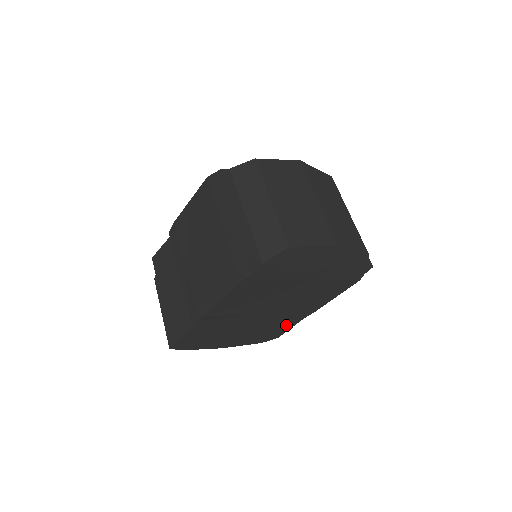
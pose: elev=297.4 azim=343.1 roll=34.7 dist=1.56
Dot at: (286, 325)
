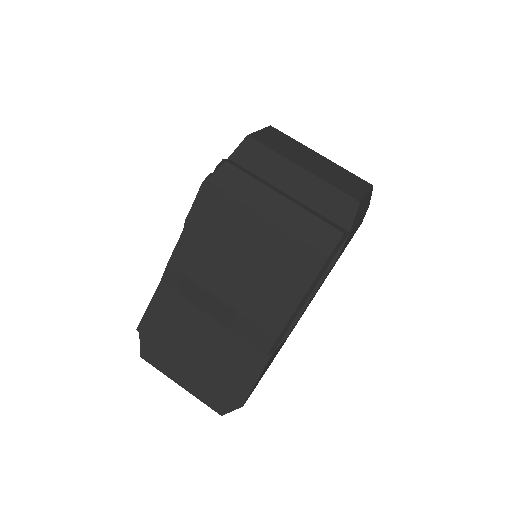
Dot at: occluded
